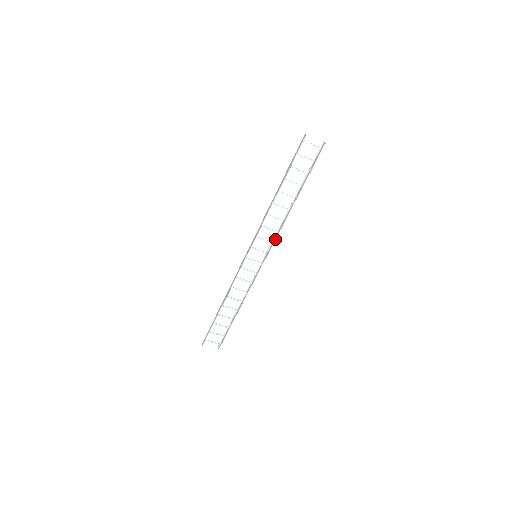
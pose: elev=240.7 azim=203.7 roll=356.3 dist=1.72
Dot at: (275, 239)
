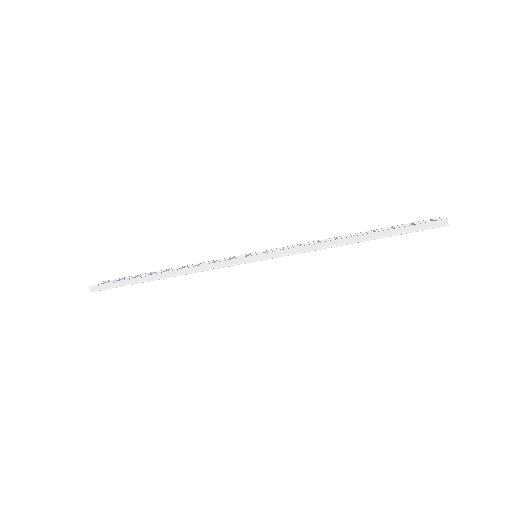
Dot at: occluded
